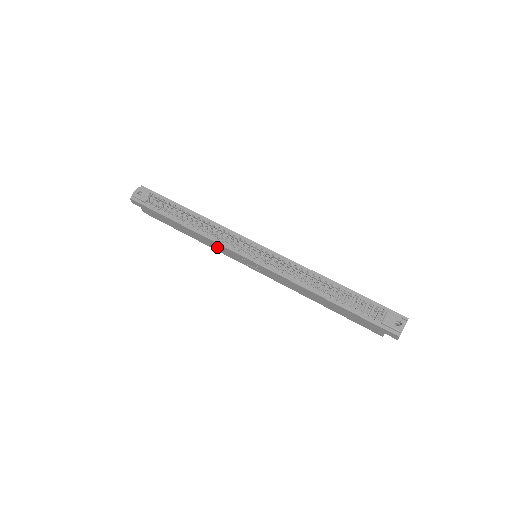
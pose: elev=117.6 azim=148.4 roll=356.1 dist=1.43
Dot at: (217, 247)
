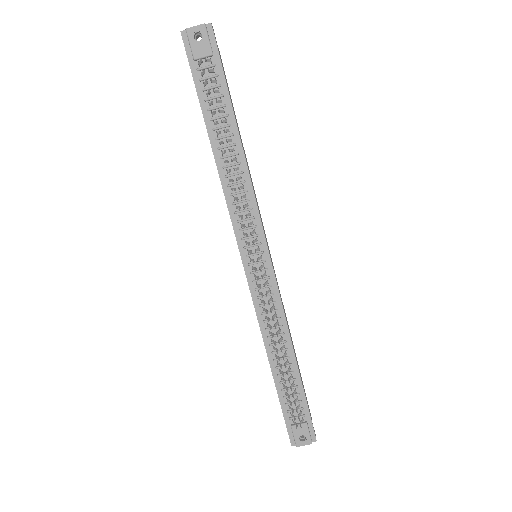
Dot at: occluded
